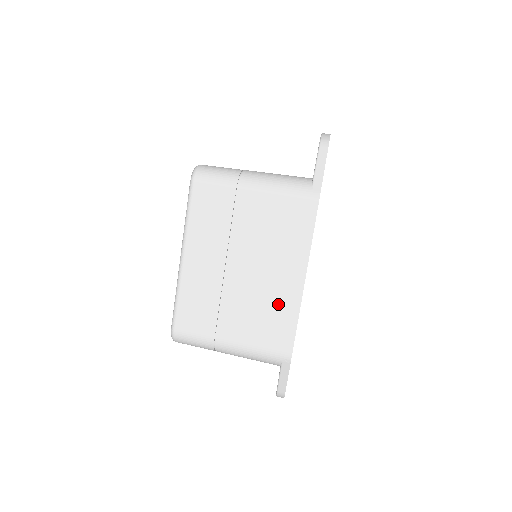
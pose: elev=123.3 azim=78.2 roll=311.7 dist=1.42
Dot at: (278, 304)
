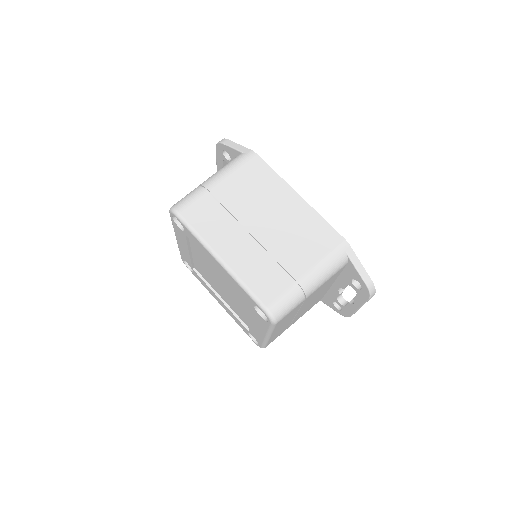
Dot at: (302, 222)
